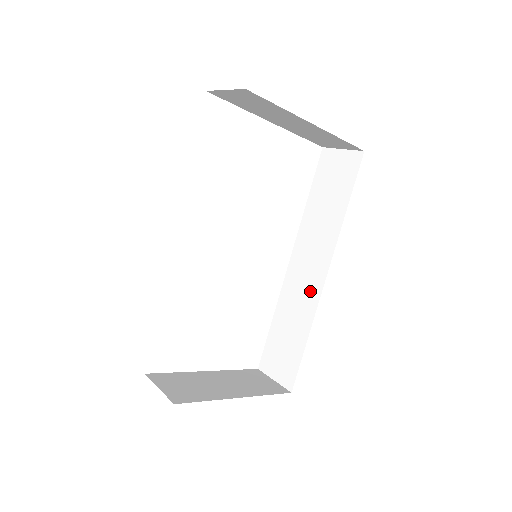
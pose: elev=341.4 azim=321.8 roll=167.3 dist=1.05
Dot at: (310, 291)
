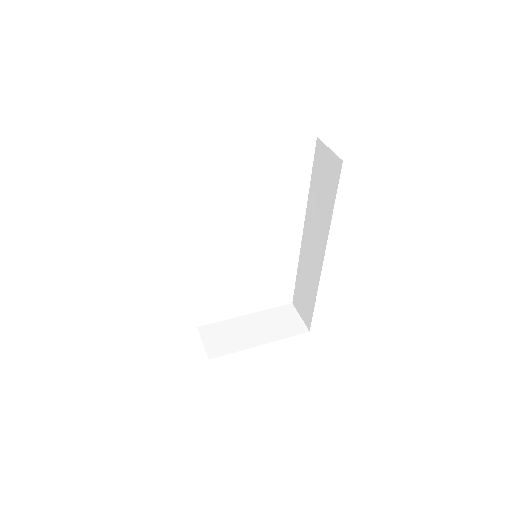
Dot at: (315, 266)
